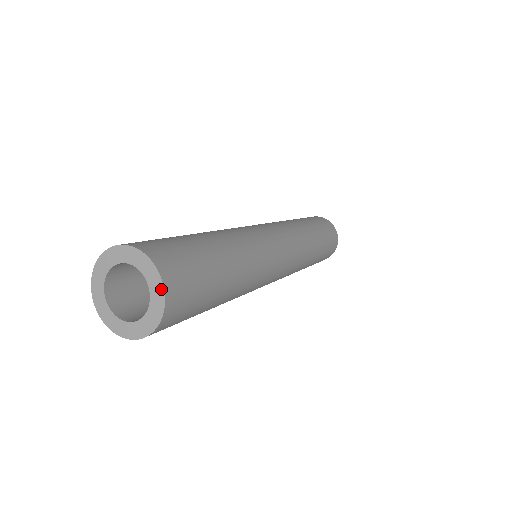
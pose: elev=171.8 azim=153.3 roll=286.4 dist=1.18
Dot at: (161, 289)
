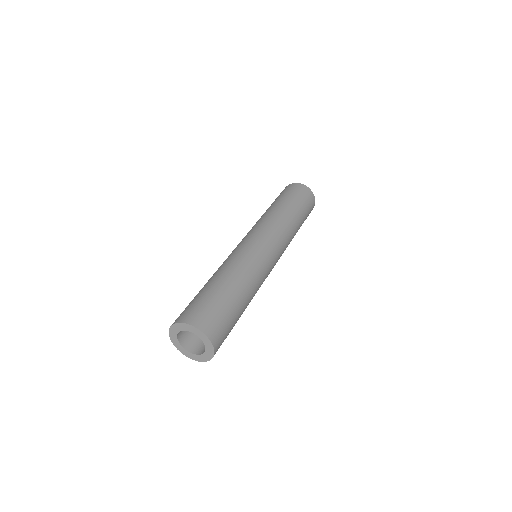
Dot at: (203, 335)
